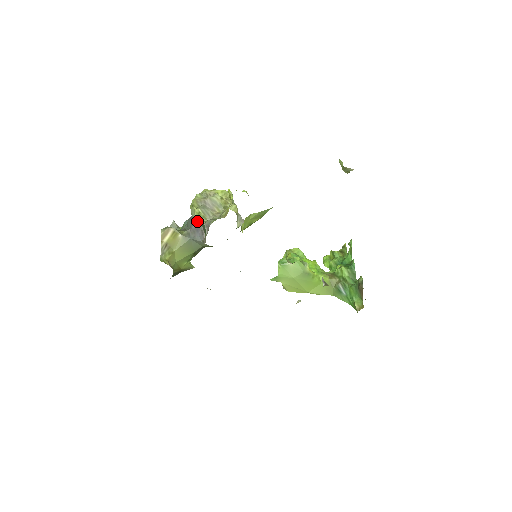
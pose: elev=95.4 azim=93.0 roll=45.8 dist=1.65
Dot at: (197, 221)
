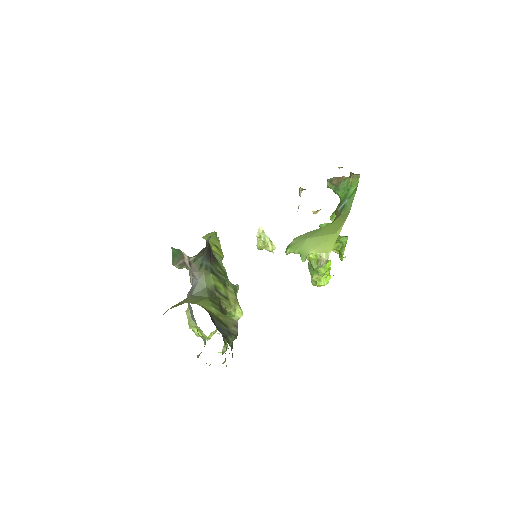
Dot at: occluded
